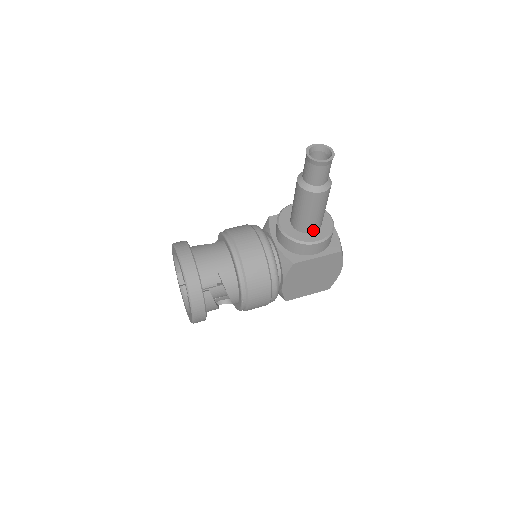
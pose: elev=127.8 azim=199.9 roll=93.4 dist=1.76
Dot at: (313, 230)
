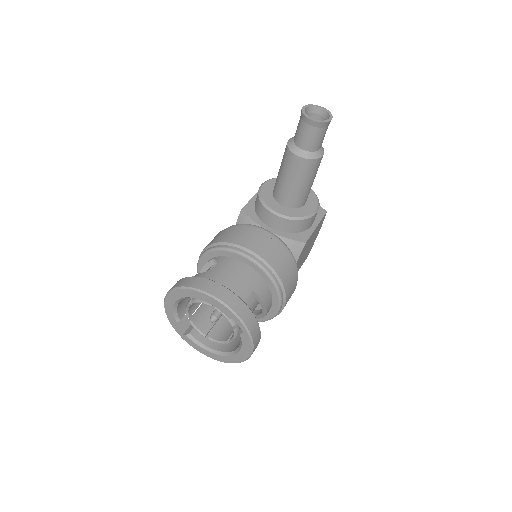
Dot at: (306, 201)
